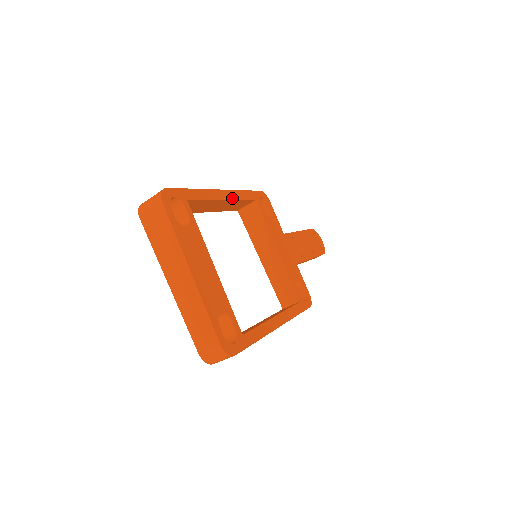
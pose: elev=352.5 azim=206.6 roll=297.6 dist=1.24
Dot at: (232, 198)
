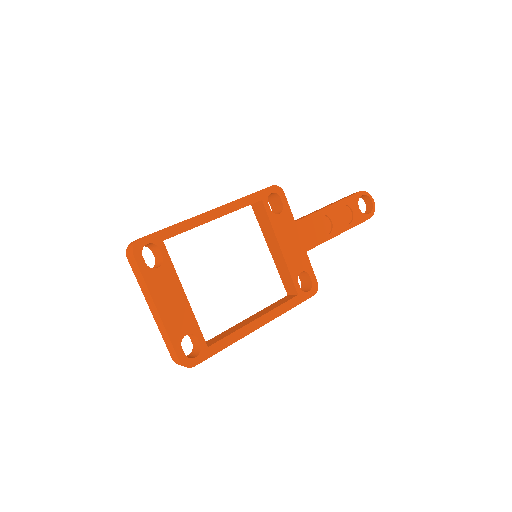
Dot at: (225, 213)
